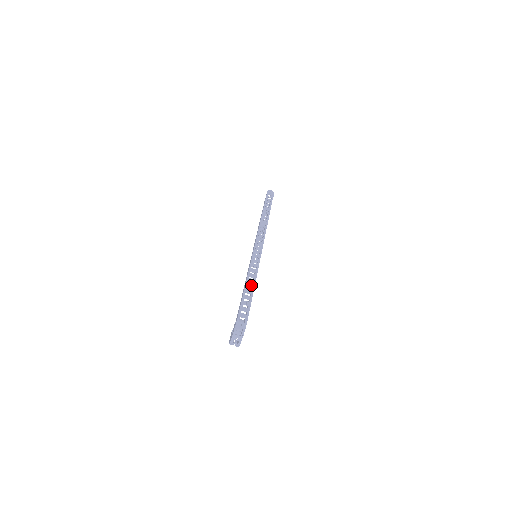
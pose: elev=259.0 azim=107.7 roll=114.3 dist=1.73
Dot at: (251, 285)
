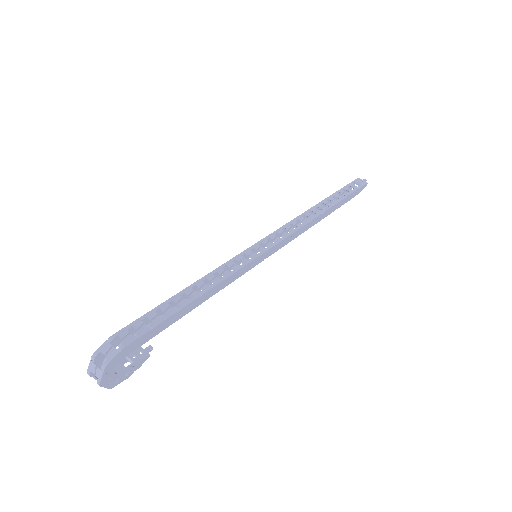
Dot at: (194, 293)
